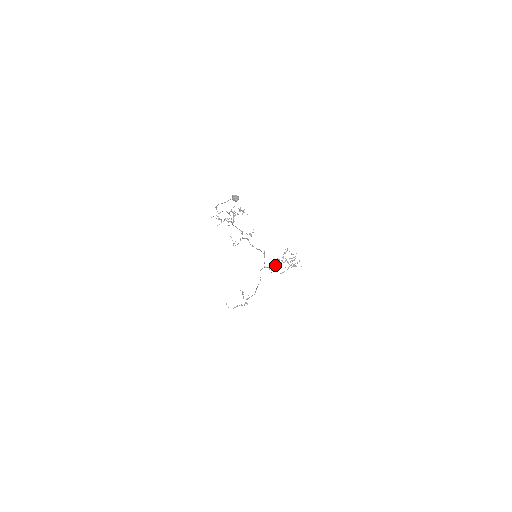
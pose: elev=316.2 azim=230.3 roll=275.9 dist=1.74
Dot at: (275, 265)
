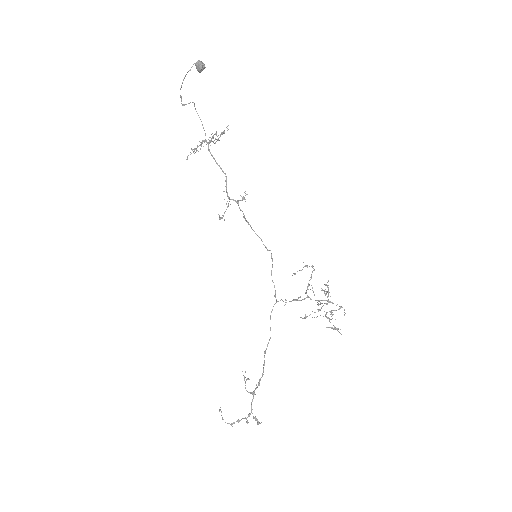
Dot at: (294, 299)
